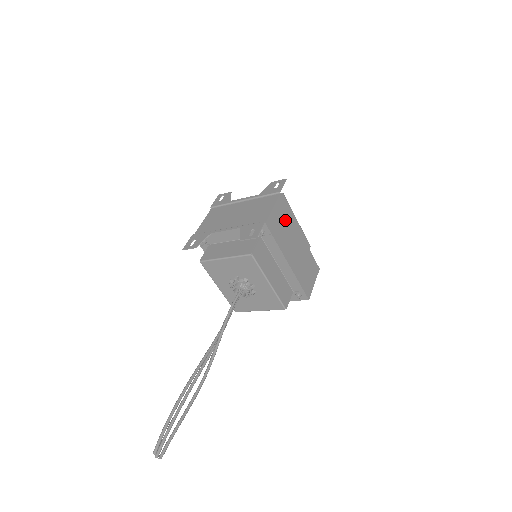
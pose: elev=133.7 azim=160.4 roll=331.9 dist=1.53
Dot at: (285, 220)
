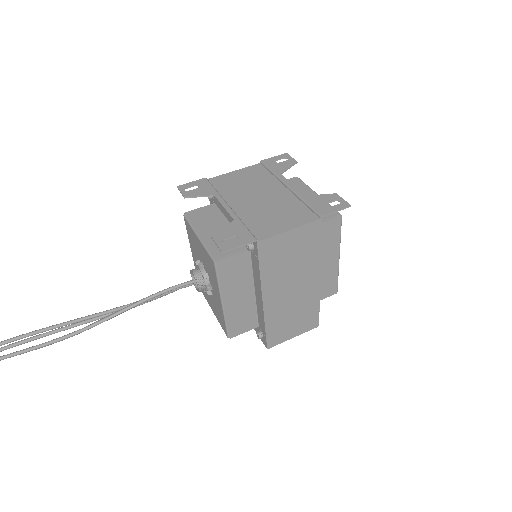
Dot at: (302, 253)
